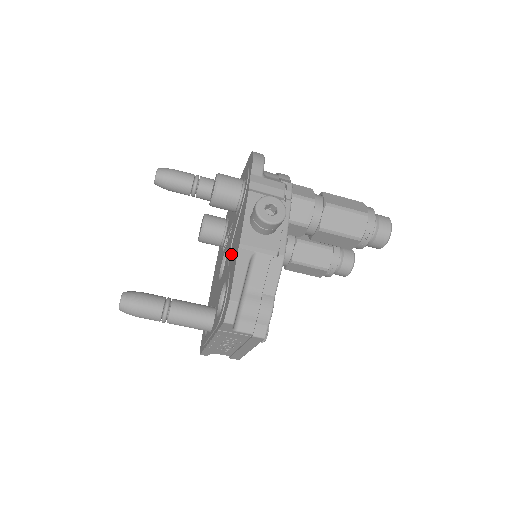
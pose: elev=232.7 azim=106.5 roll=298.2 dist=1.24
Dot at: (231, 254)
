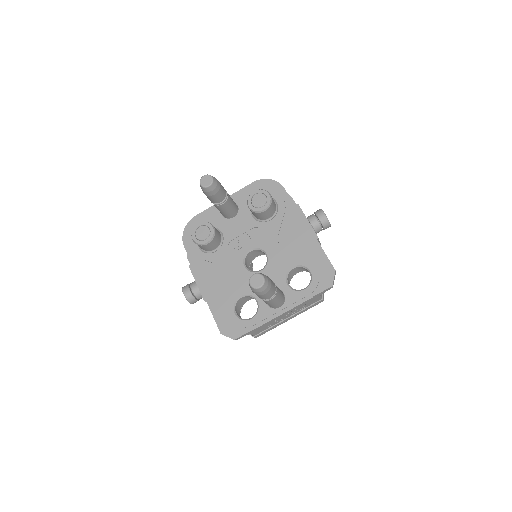
Dot at: (288, 247)
